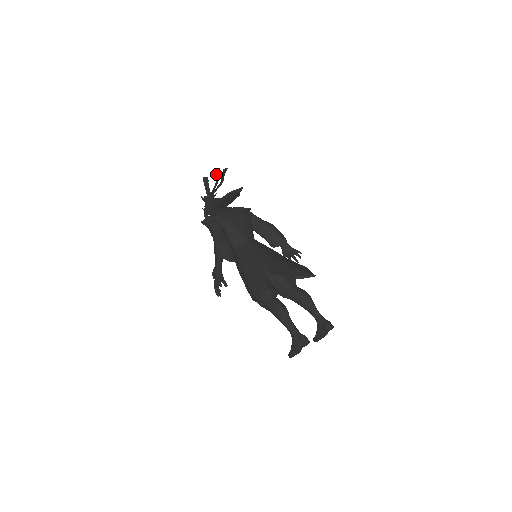
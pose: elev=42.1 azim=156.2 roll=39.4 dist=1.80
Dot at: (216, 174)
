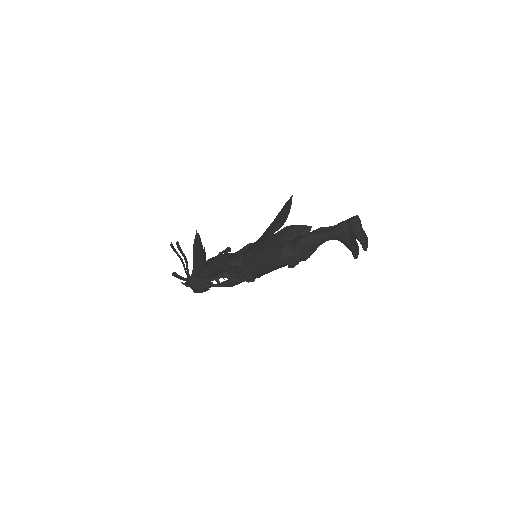
Dot at: (173, 250)
